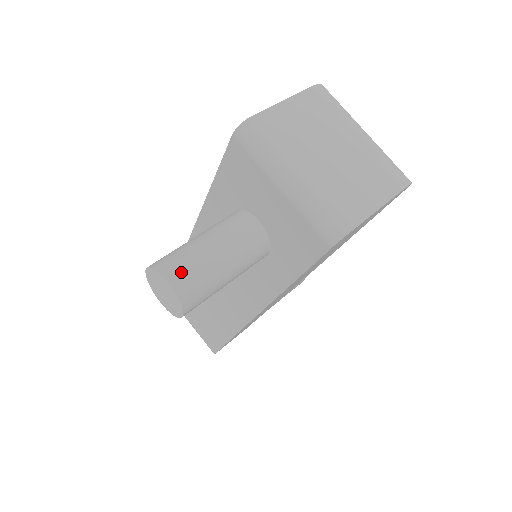
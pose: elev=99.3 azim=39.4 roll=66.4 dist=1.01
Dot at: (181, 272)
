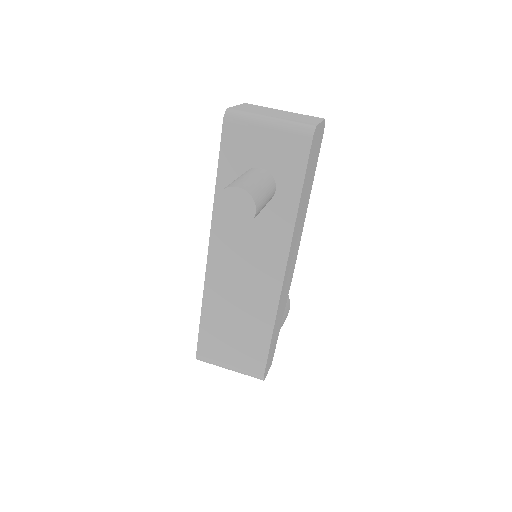
Dot at: (241, 184)
